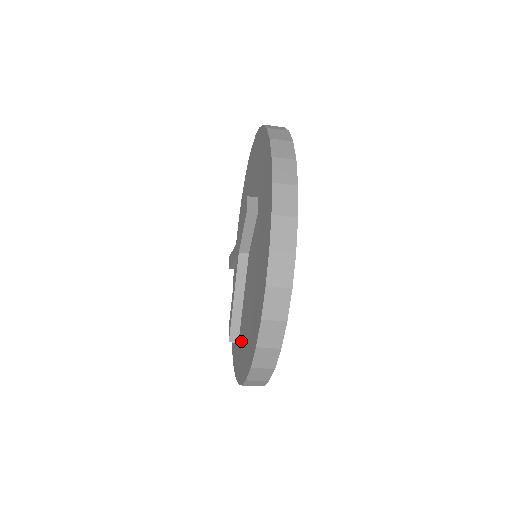
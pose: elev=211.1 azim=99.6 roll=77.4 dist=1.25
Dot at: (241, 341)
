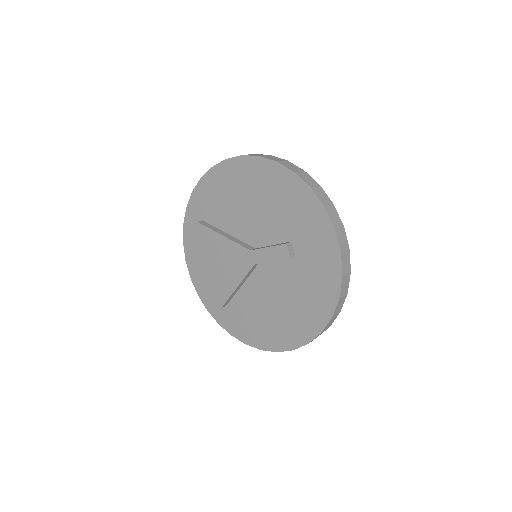
Dot at: (239, 313)
